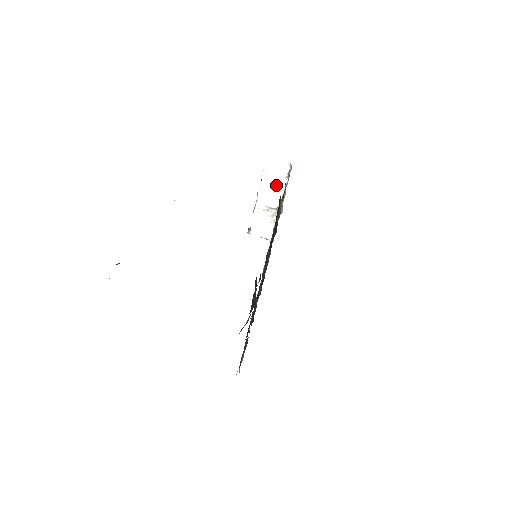
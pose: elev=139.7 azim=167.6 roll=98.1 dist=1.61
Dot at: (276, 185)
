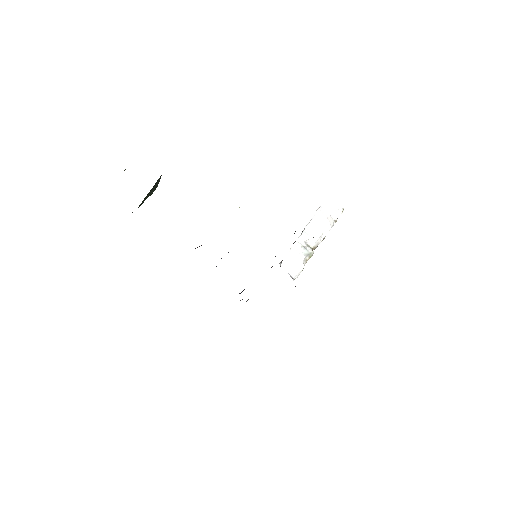
Dot at: (323, 226)
